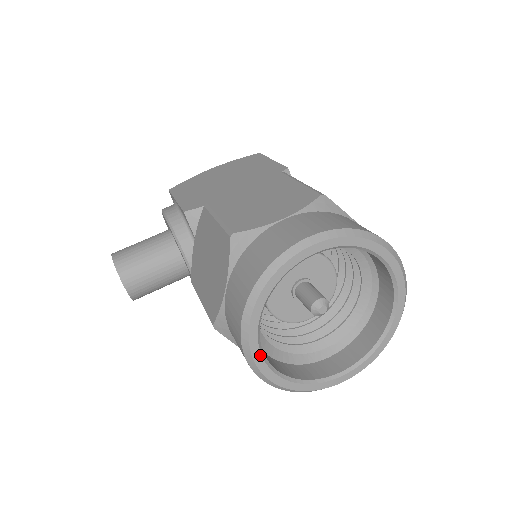
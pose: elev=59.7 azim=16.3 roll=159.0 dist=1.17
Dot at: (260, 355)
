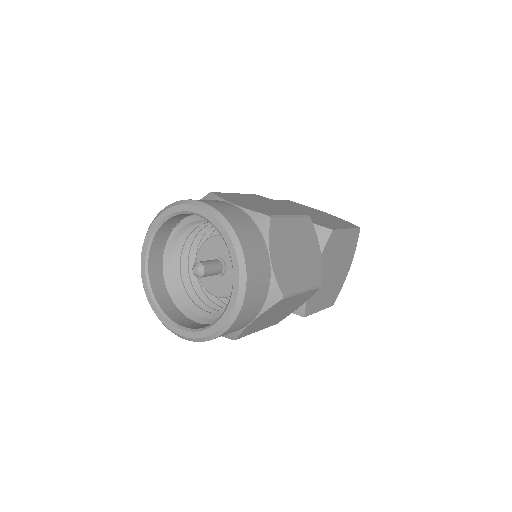
Dot at: (146, 250)
